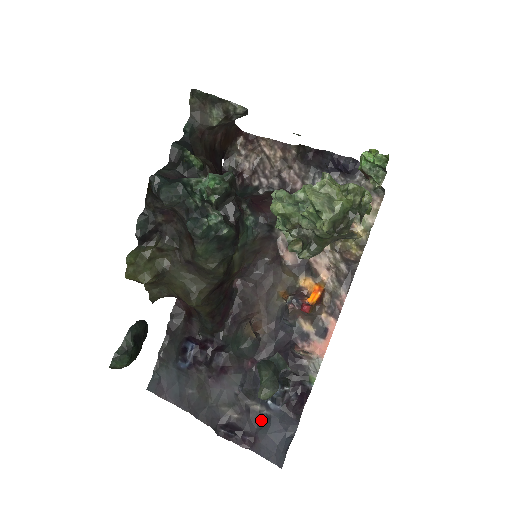
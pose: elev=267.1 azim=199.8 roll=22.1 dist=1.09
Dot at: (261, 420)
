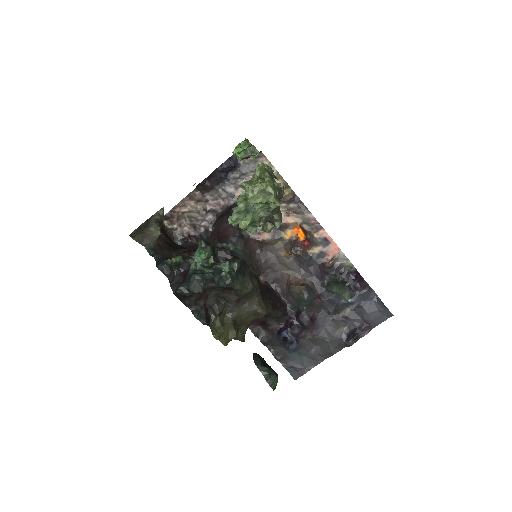
Dot at: (357, 312)
